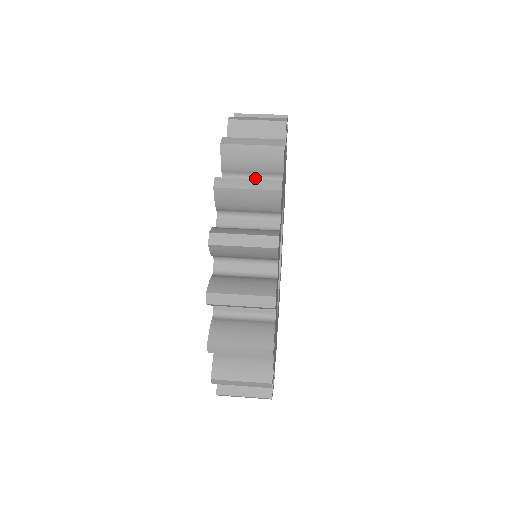
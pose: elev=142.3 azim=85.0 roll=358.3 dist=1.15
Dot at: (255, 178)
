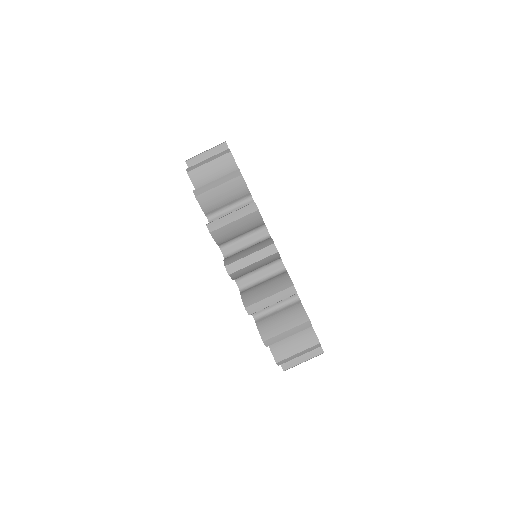
Dot at: (245, 236)
